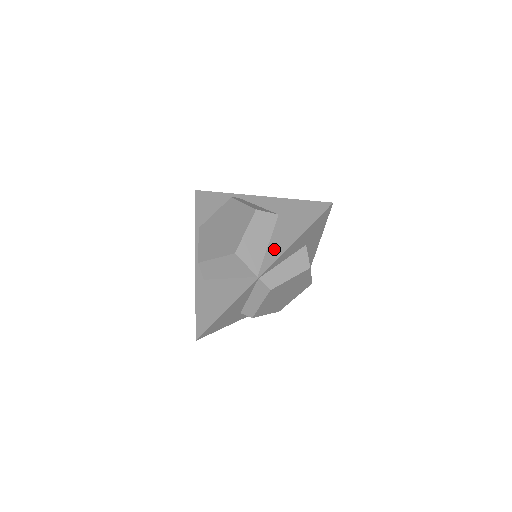
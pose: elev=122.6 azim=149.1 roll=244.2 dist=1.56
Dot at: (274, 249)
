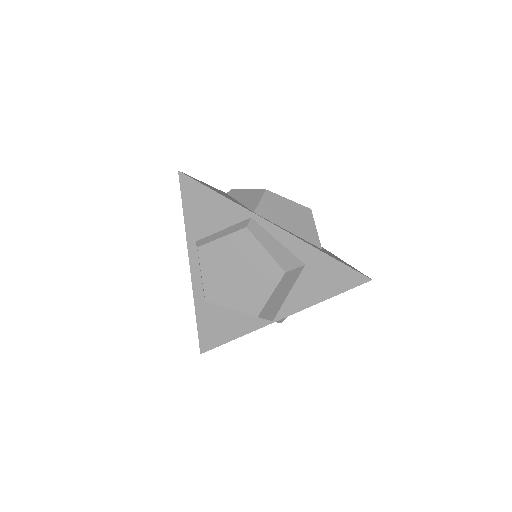
Dot at: (295, 302)
